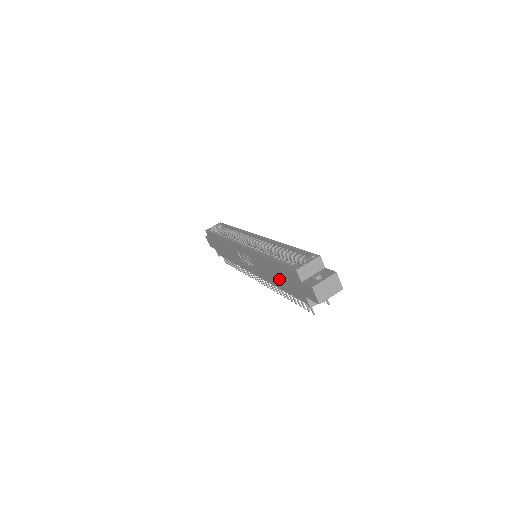
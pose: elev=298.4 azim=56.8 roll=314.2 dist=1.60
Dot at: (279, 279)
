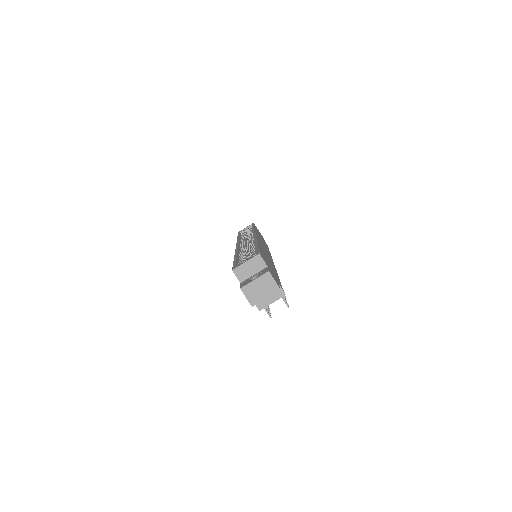
Dot at: occluded
